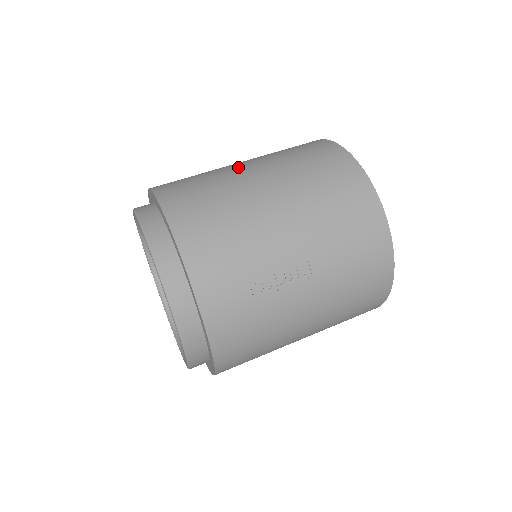
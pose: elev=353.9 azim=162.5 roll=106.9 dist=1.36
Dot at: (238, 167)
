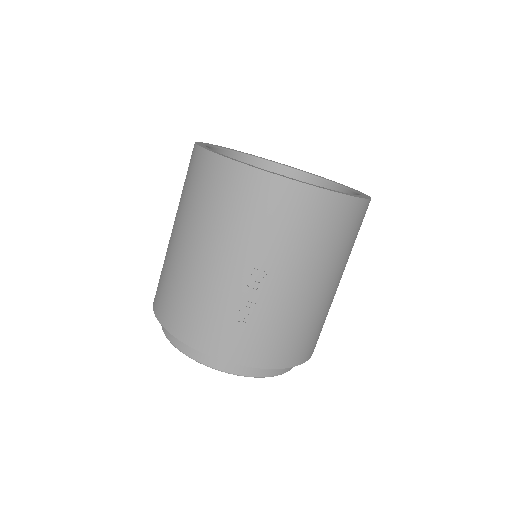
Dot at: (170, 237)
